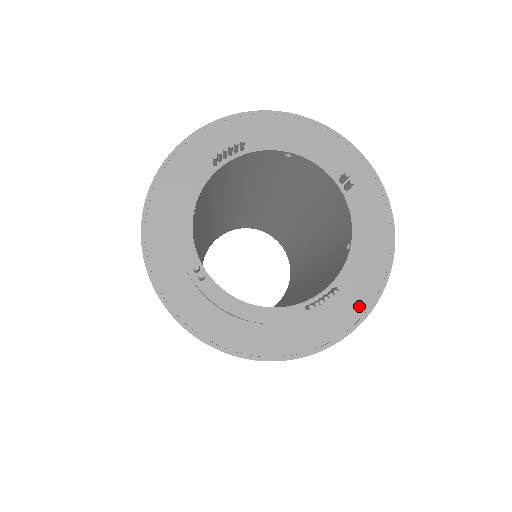
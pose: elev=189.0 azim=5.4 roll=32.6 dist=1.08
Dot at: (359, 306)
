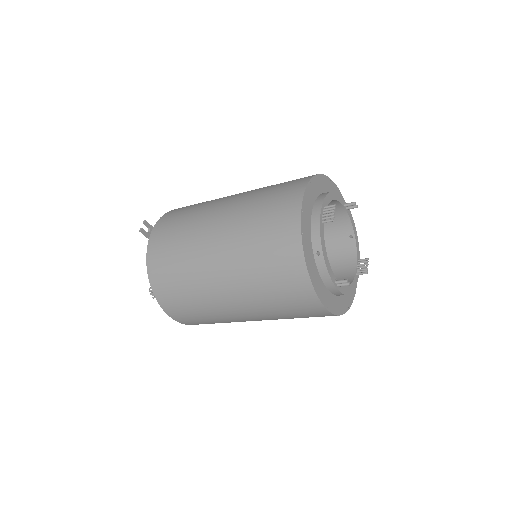
Dot at: occluded
